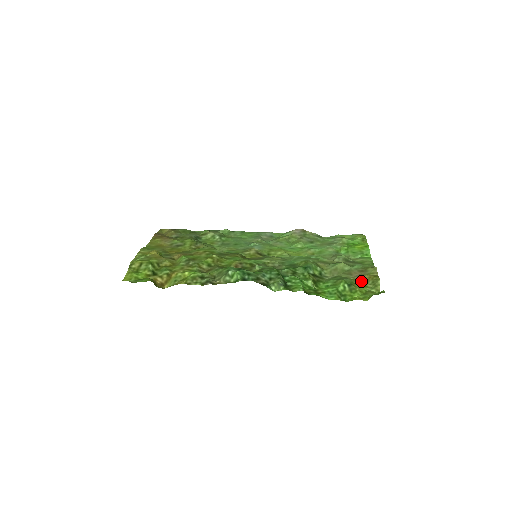
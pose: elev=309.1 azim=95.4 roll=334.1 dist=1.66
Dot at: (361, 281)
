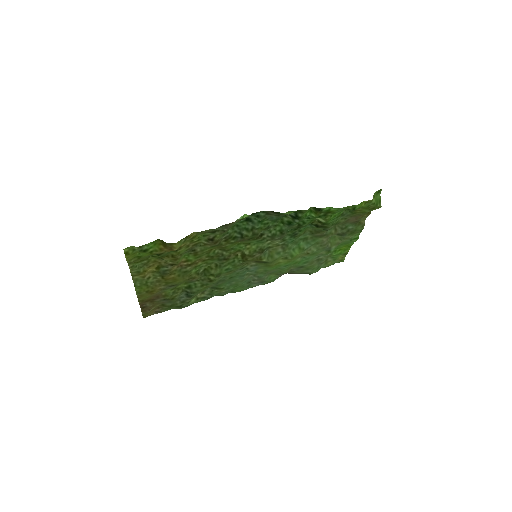
Dot at: (359, 215)
